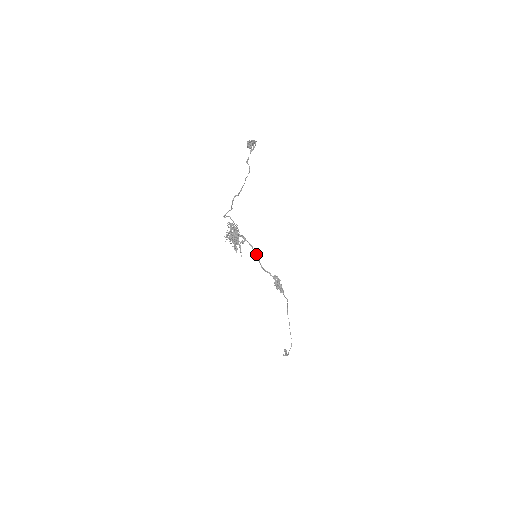
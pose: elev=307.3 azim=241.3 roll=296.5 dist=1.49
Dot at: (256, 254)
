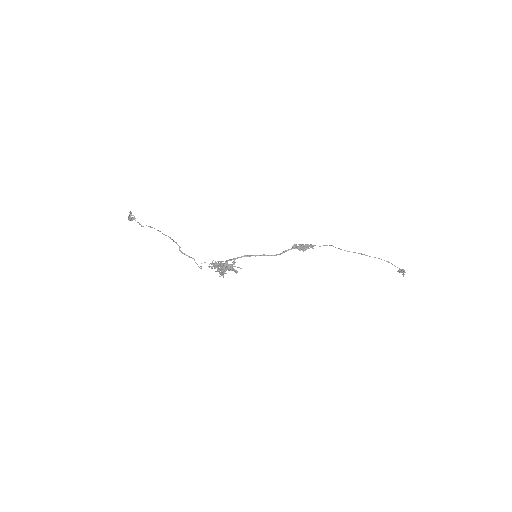
Dot at: (256, 255)
